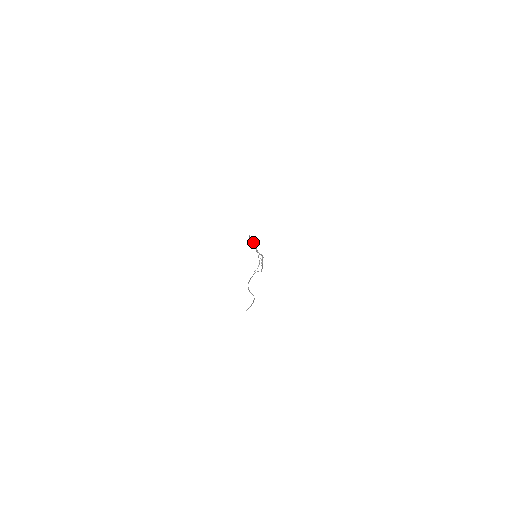
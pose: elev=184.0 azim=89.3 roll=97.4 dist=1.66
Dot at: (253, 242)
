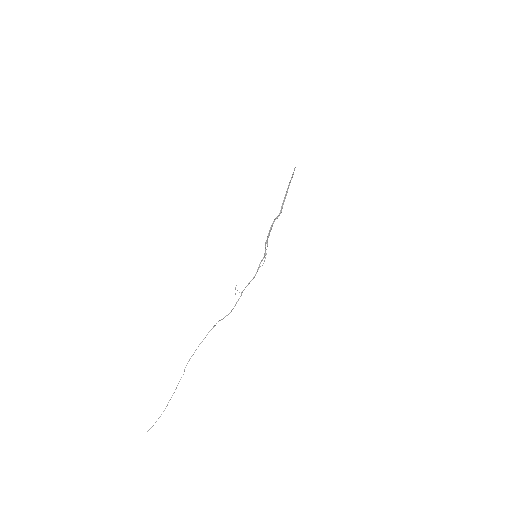
Dot at: (284, 198)
